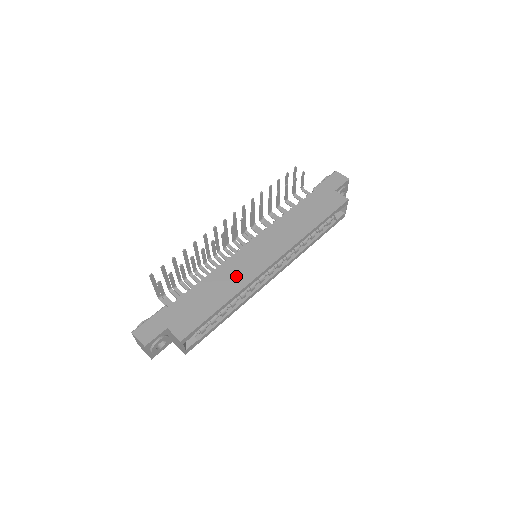
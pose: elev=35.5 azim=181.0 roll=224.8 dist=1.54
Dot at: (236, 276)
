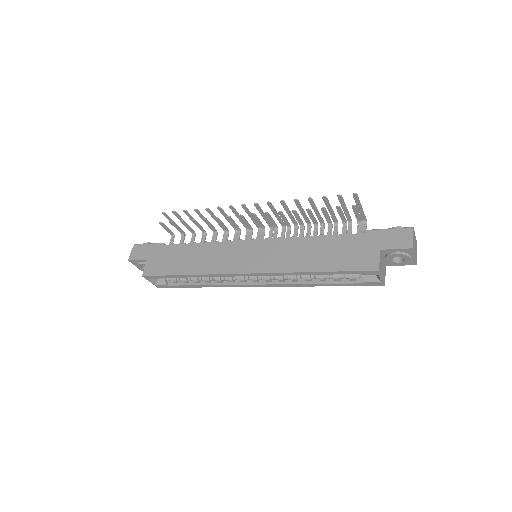
Dot at: (214, 260)
